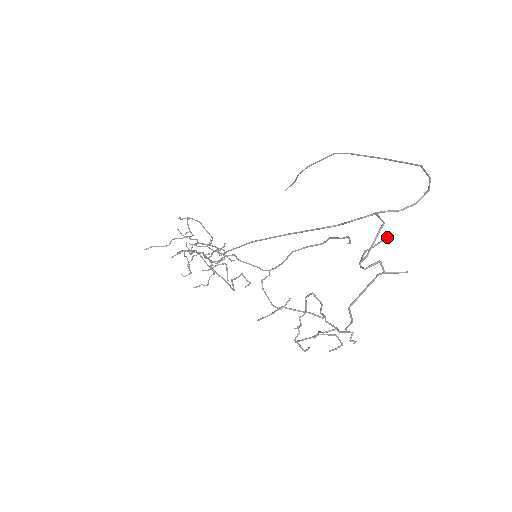
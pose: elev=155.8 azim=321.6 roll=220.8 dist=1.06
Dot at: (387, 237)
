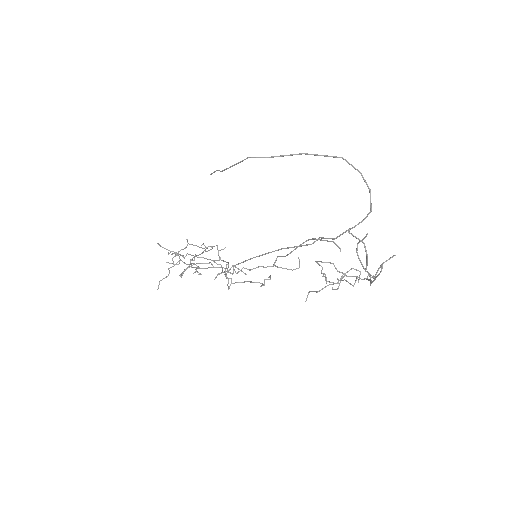
Dot at: occluded
